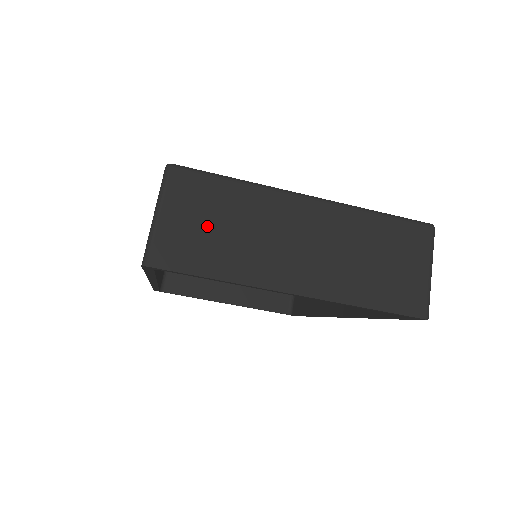
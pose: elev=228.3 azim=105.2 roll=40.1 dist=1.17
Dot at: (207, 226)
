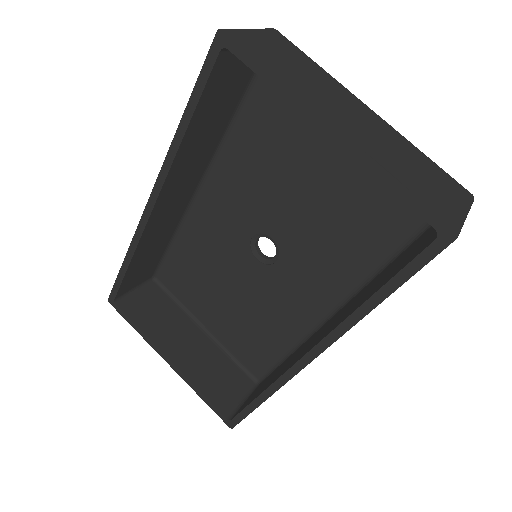
Dot at: (283, 57)
